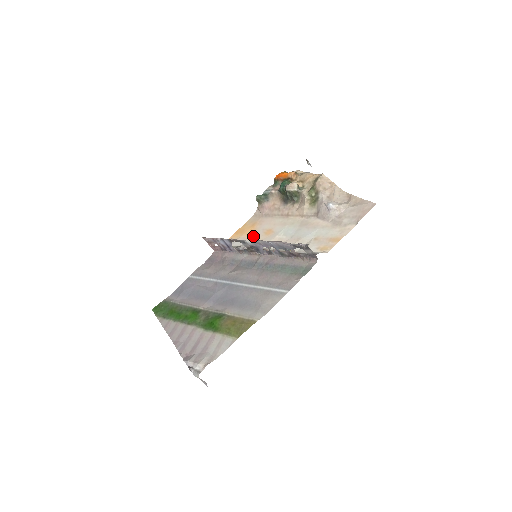
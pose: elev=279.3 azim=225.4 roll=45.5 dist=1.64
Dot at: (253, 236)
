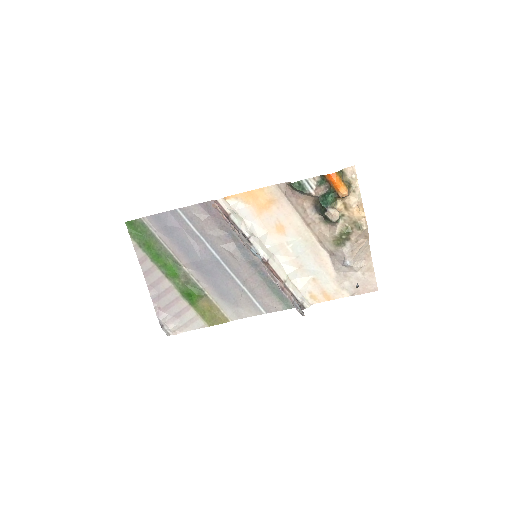
Dot at: (264, 218)
